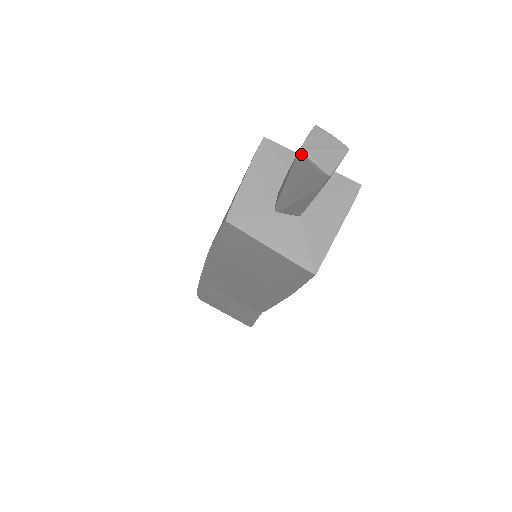
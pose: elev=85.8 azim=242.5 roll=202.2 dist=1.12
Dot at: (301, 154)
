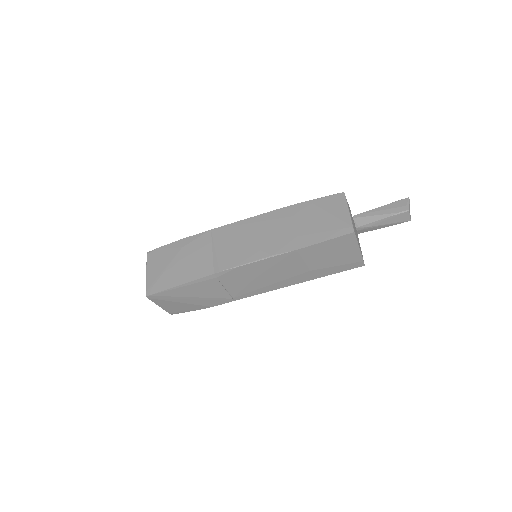
Dot at: (408, 198)
